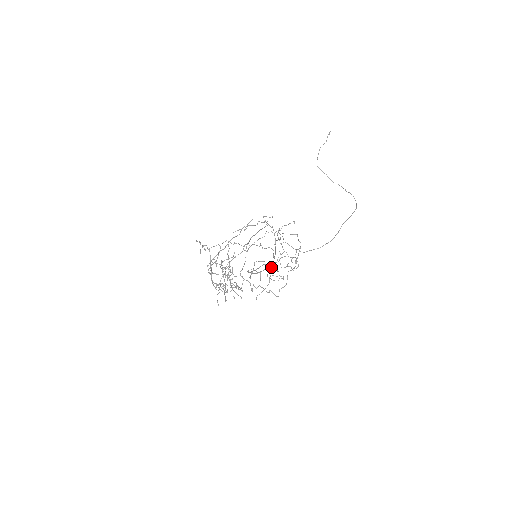
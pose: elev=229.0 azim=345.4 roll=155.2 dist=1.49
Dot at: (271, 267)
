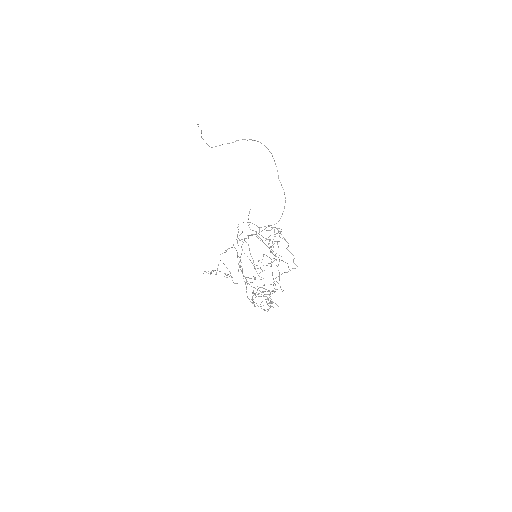
Dot at: occluded
